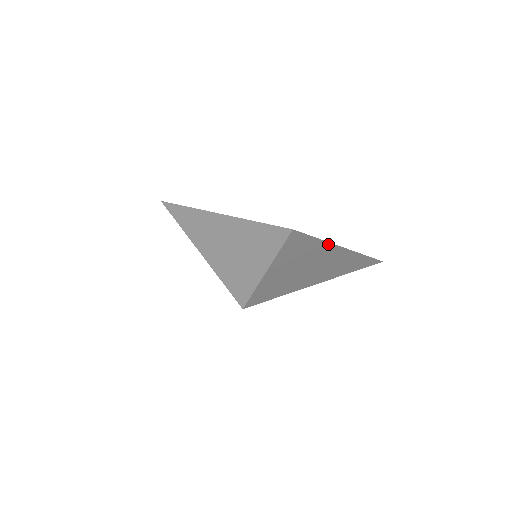
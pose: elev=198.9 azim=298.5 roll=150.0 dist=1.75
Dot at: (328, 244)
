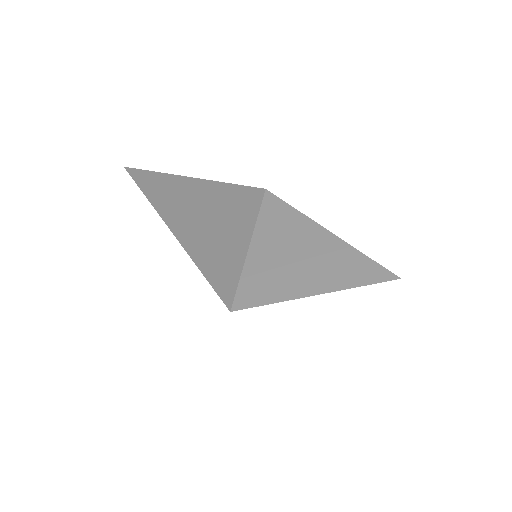
Dot at: (323, 230)
